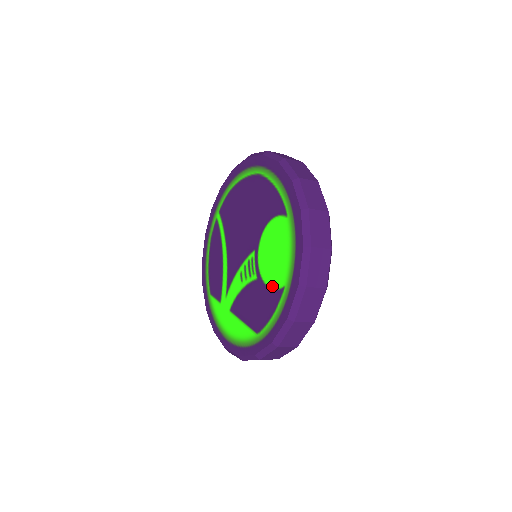
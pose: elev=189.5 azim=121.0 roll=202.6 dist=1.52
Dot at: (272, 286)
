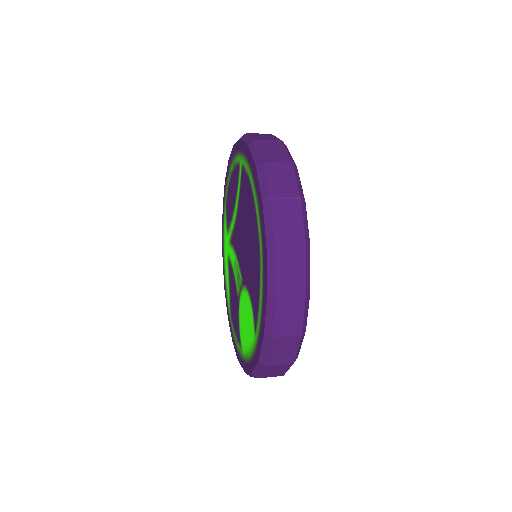
Dot at: (239, 328)
